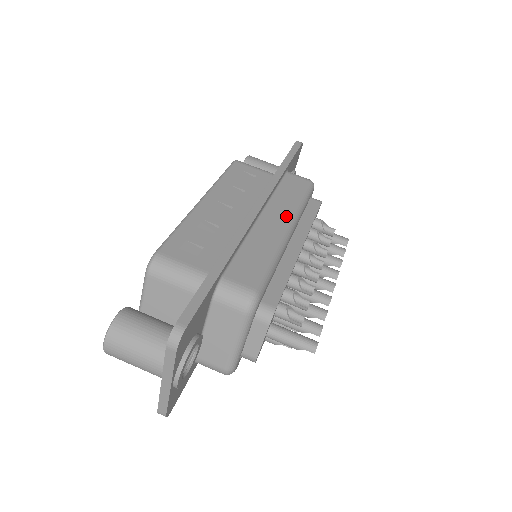
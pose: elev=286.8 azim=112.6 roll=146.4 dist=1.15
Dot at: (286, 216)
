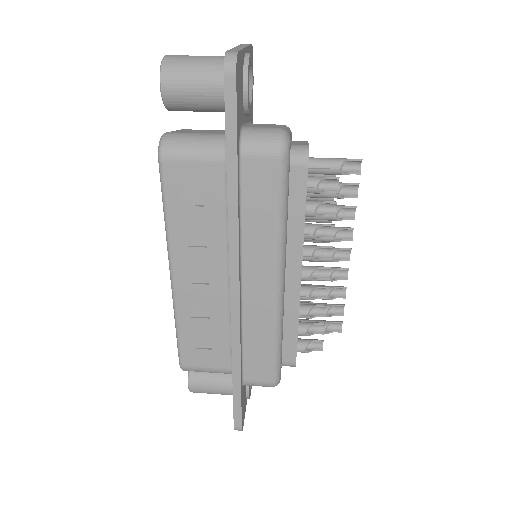
Dot at: occluded
